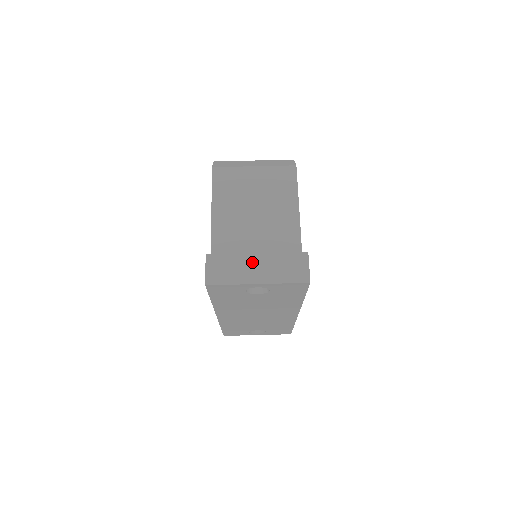
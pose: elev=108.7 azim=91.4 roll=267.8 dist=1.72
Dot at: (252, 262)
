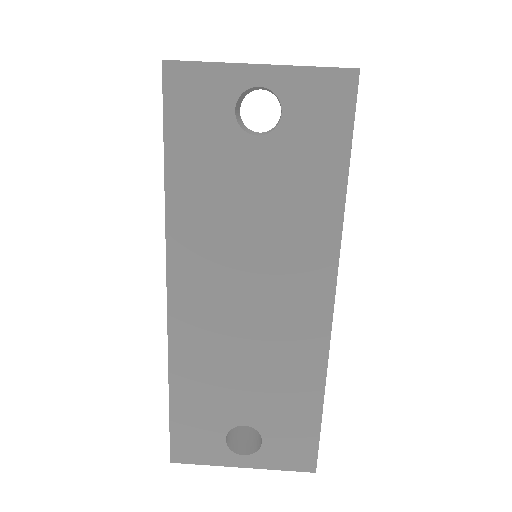
Dot at: occluded
